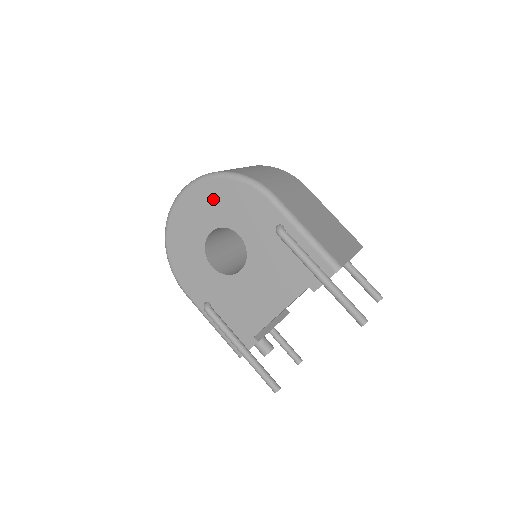
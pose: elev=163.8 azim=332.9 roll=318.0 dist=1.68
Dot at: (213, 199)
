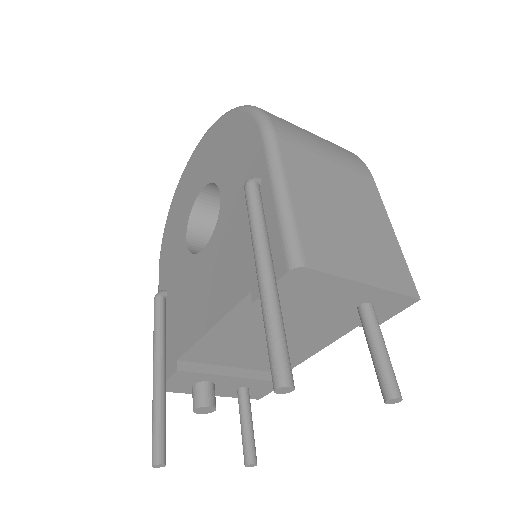
Dot at: (219, 142)
